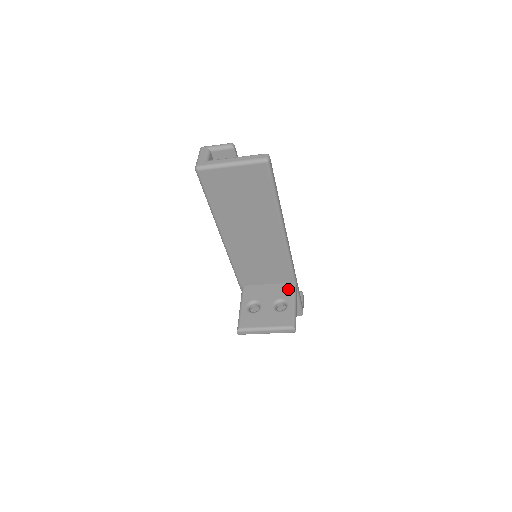
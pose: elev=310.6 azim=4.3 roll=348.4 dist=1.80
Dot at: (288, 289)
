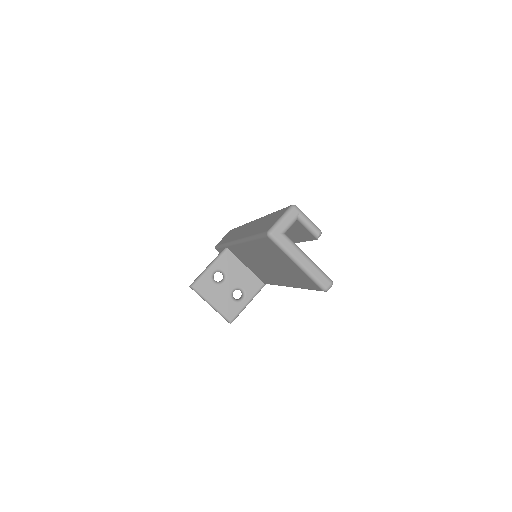
Dot at: (256, 286)
